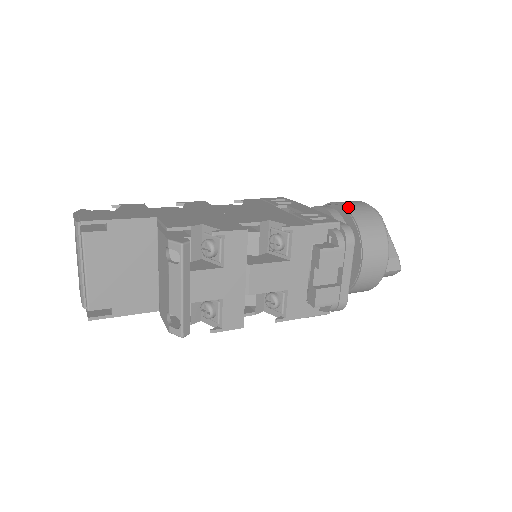
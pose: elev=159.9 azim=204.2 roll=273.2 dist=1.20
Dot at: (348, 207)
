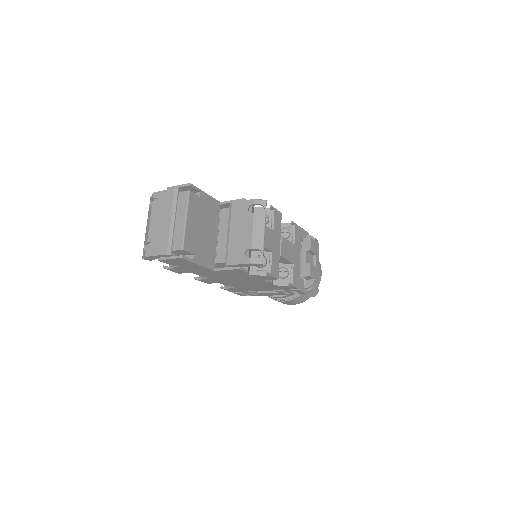
Dot at: occluded
